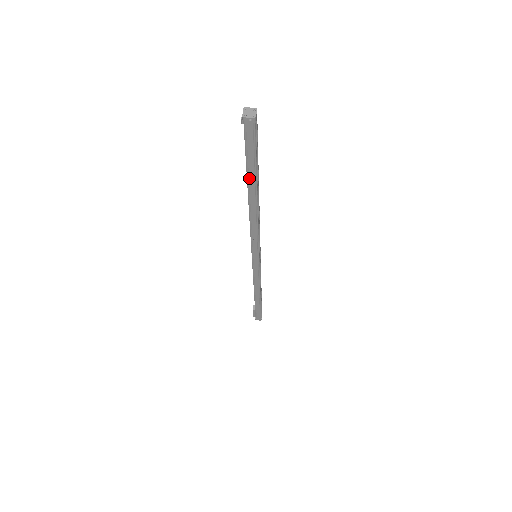
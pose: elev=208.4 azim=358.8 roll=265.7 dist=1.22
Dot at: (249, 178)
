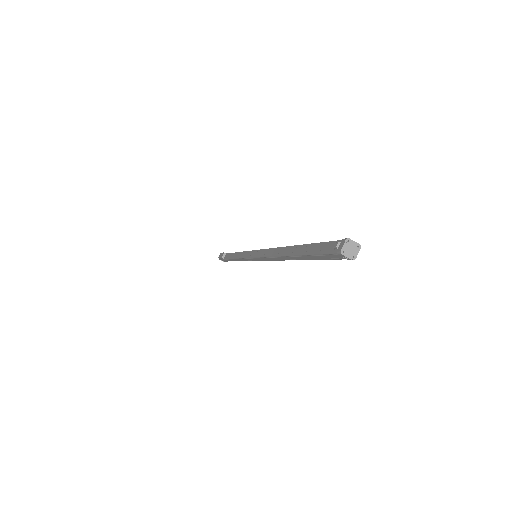
Dot at: (301, 256)
